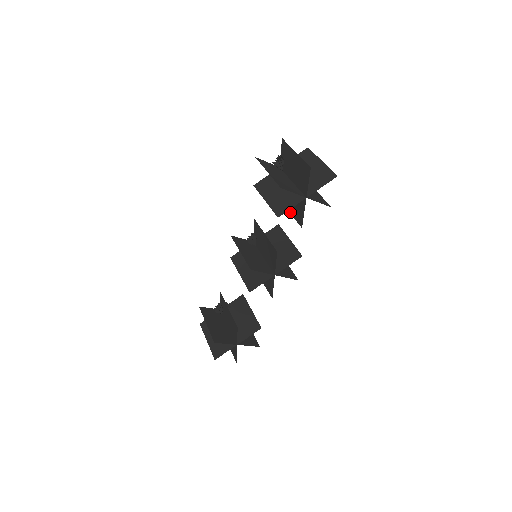
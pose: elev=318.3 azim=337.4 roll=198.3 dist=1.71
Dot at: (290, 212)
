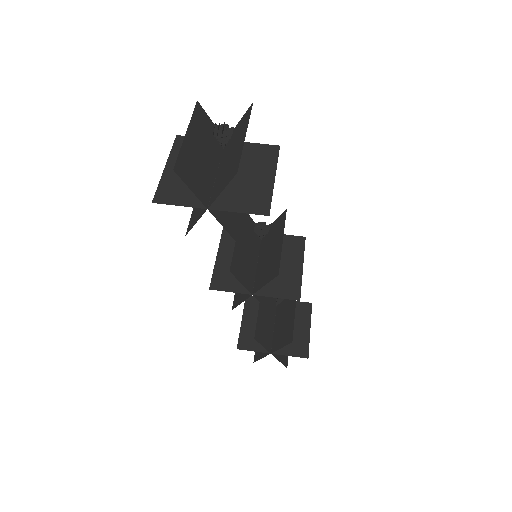
Dot at: occluded
